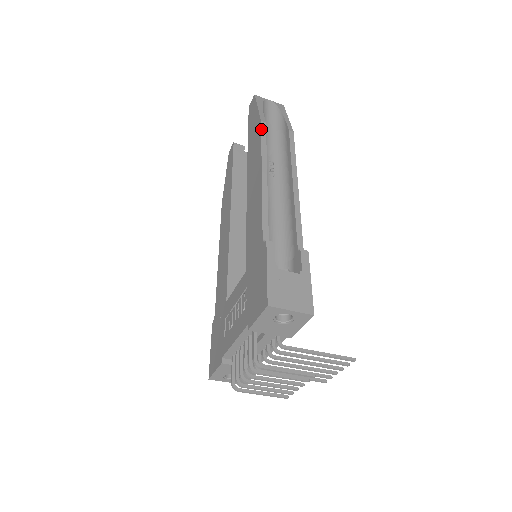
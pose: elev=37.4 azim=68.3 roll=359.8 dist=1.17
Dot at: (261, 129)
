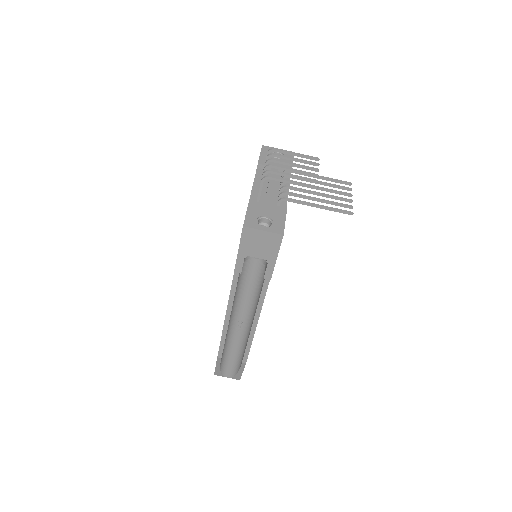
Dot at: occluded
